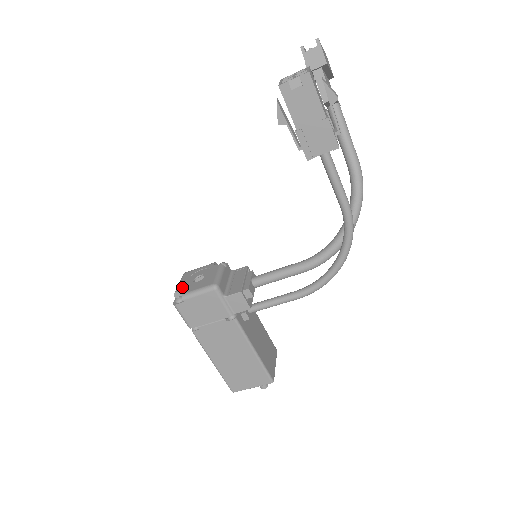
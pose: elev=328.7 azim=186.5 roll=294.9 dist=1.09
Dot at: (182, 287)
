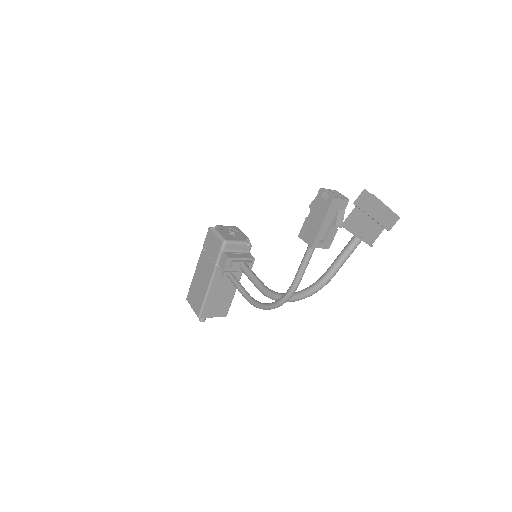
Dot at: (222, 227)
